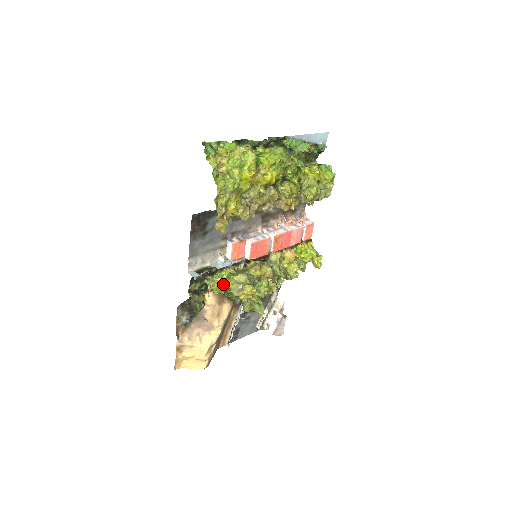
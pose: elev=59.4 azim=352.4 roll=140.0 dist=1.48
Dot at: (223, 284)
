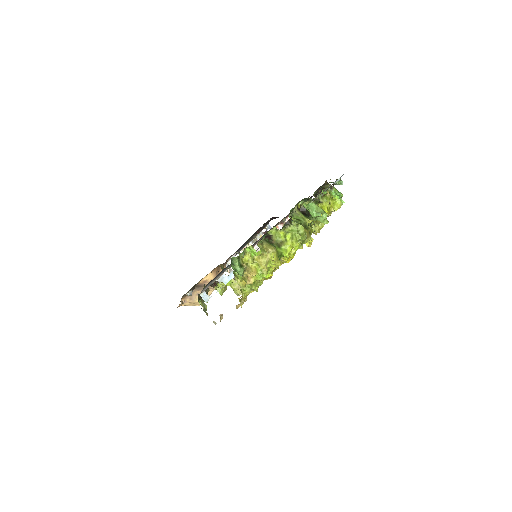
Dot at: occluded
